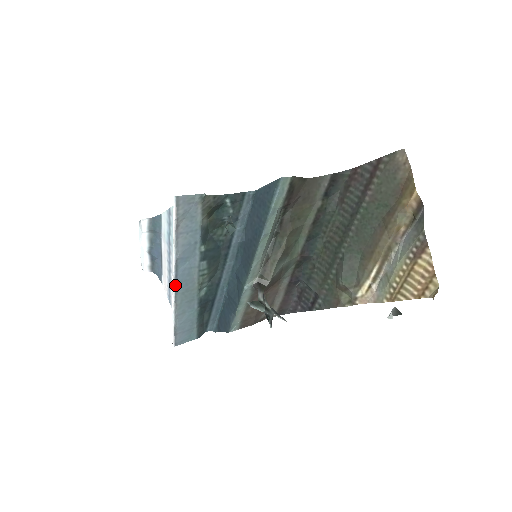
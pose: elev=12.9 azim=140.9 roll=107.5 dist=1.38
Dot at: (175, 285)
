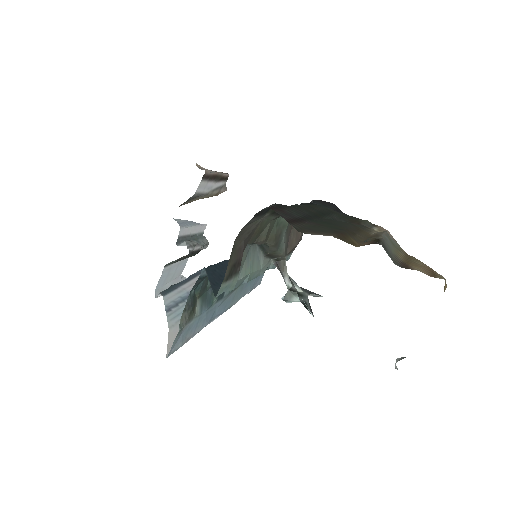
Dot at: occluded
